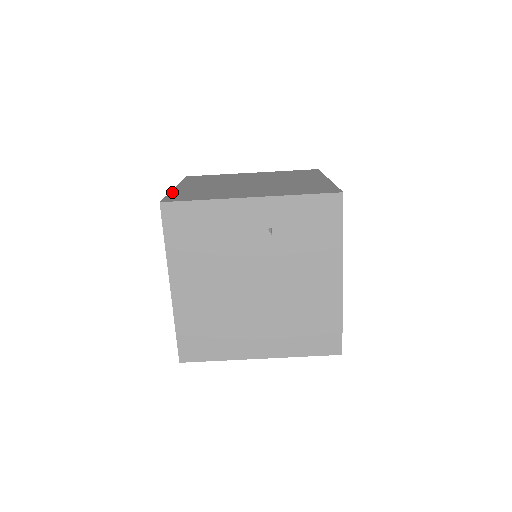
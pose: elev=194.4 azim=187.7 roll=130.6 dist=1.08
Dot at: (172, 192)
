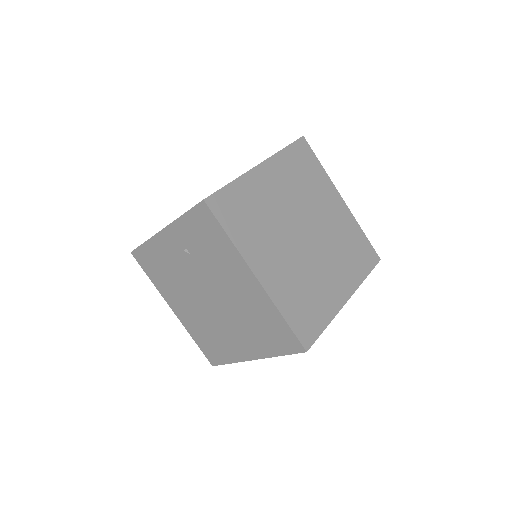
Dot at: occluded
